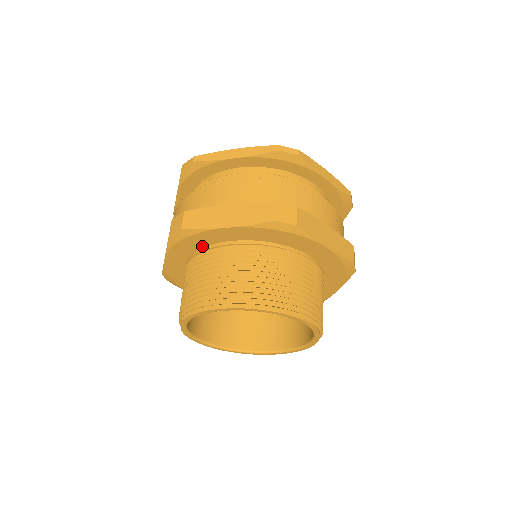
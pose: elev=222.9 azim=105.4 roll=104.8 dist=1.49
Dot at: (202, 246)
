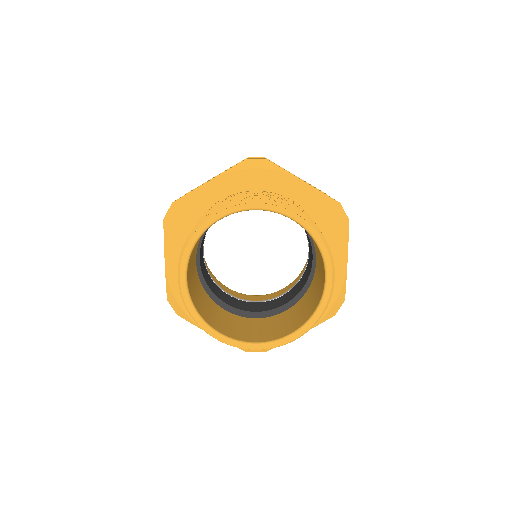
Dot at: (195, 222)
